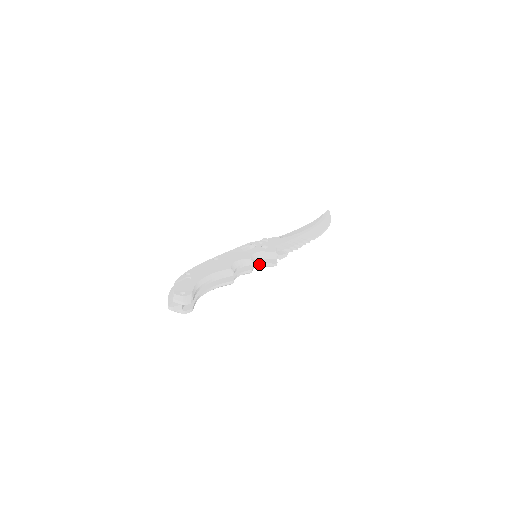
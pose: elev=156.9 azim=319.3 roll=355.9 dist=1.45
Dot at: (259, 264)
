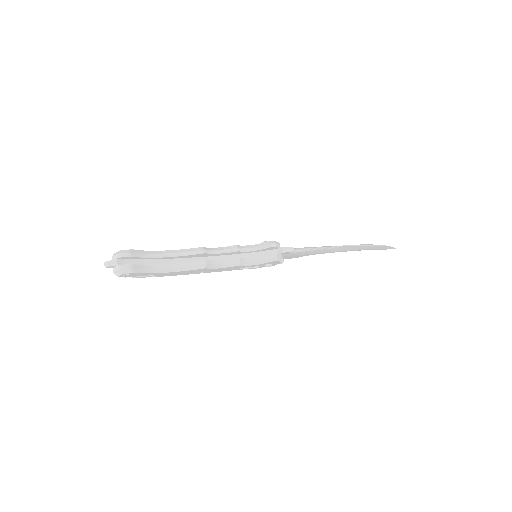
Dot at: (254, 258)
